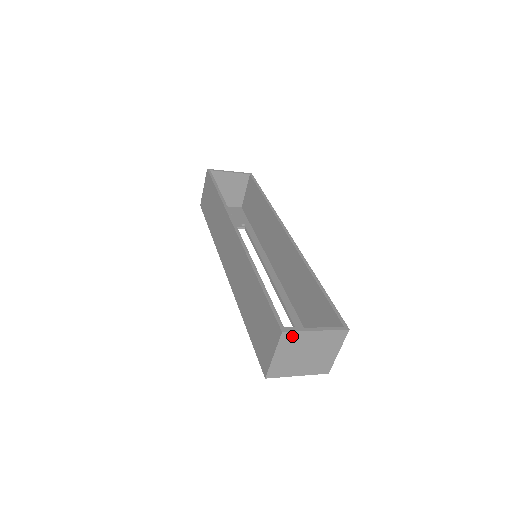
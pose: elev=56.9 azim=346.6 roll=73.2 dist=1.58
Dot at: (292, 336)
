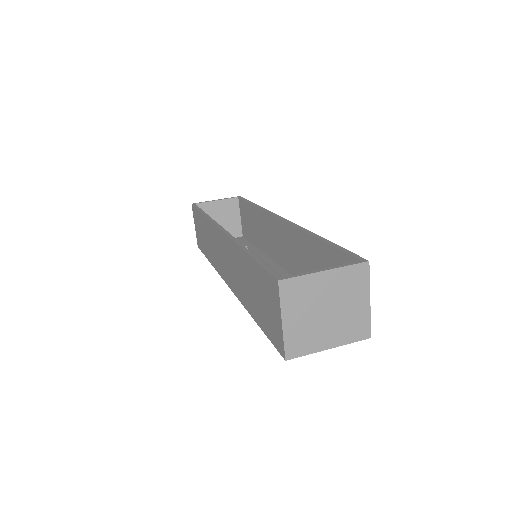
Dot at: (294, 285)
